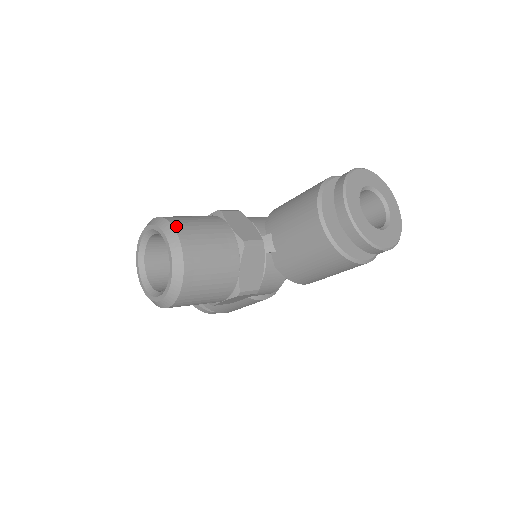
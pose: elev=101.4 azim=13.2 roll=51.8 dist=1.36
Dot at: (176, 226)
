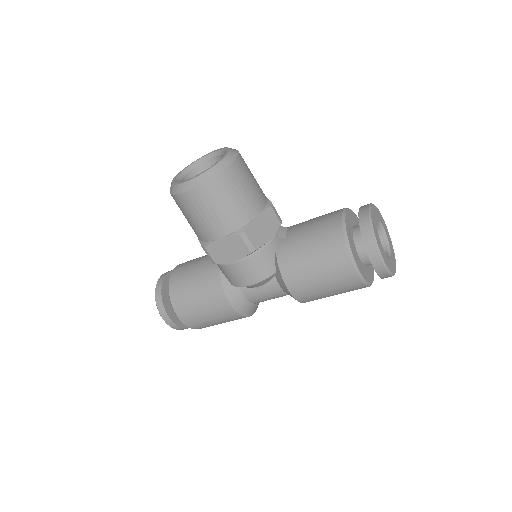
Dot at: occluded
